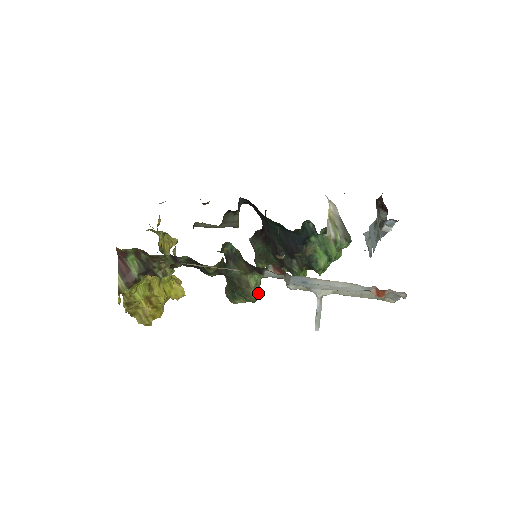
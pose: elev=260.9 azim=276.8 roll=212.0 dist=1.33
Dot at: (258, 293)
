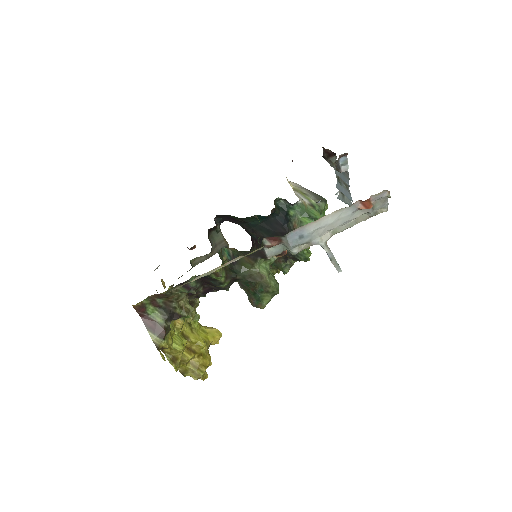
Dot at: occluded
